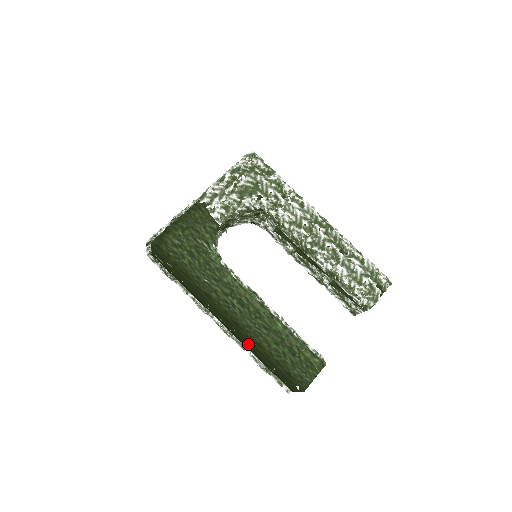
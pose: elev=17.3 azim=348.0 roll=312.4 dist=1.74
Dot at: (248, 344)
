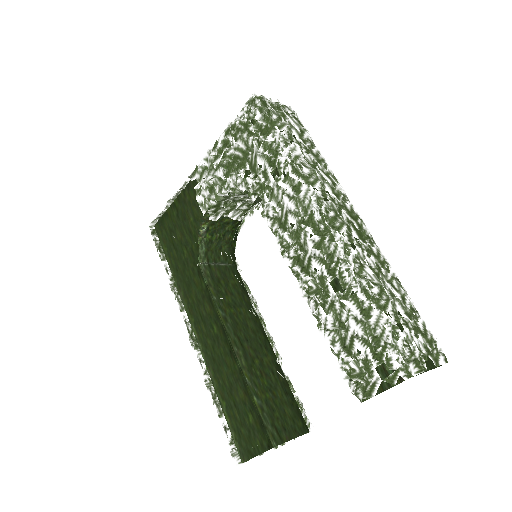
Dot at: occluded
